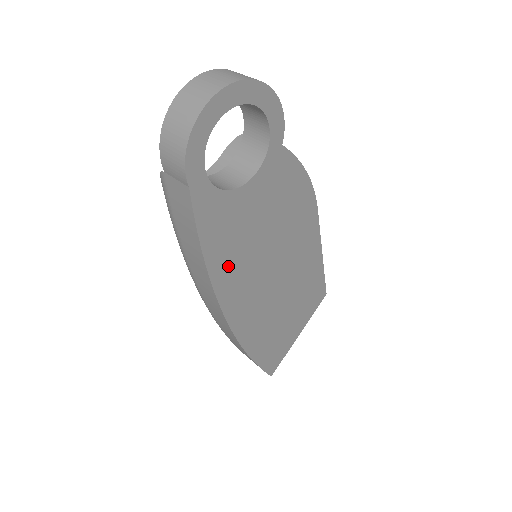
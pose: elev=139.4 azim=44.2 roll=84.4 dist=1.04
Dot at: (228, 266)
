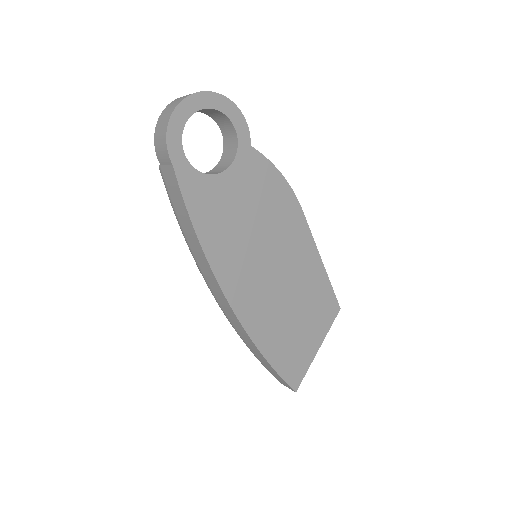
Dot at: (220, 244)
